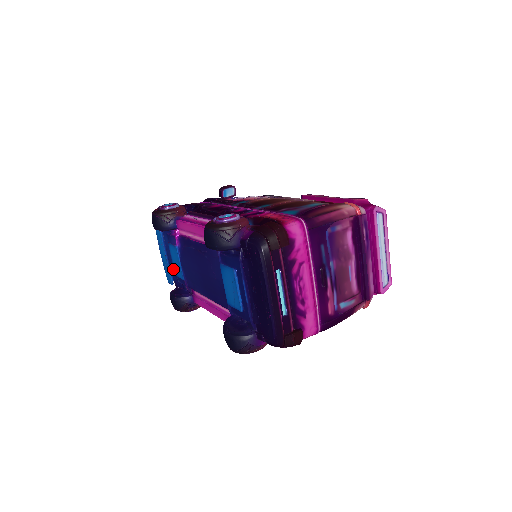
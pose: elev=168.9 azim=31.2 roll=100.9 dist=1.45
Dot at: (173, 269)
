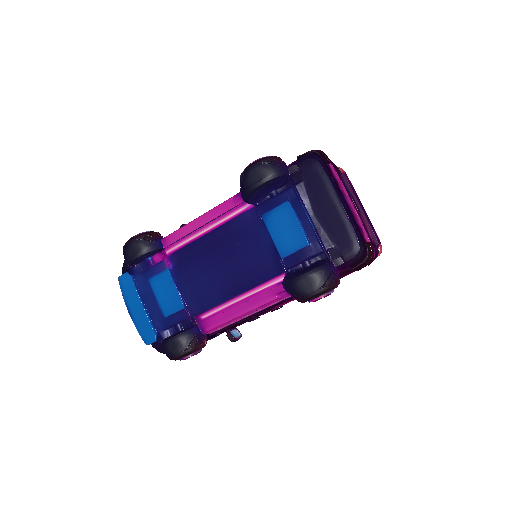
Dot at: (156, 315)
